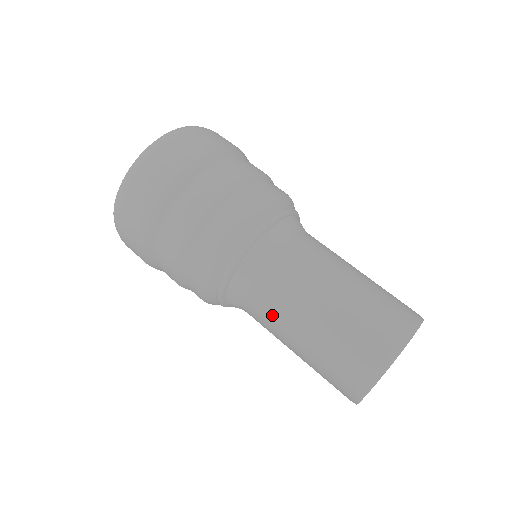
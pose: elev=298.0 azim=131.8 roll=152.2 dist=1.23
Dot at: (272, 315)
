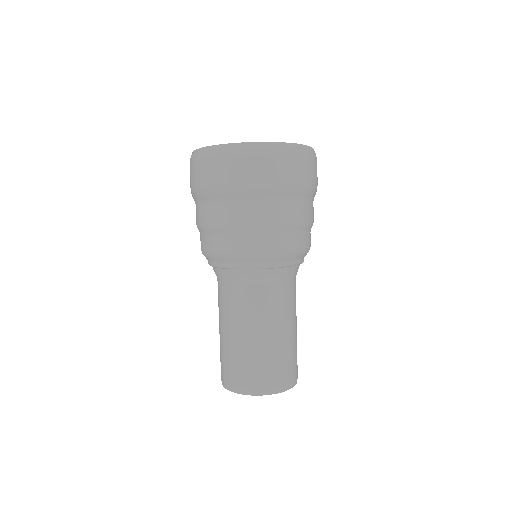
Dot at: (233, 309)
